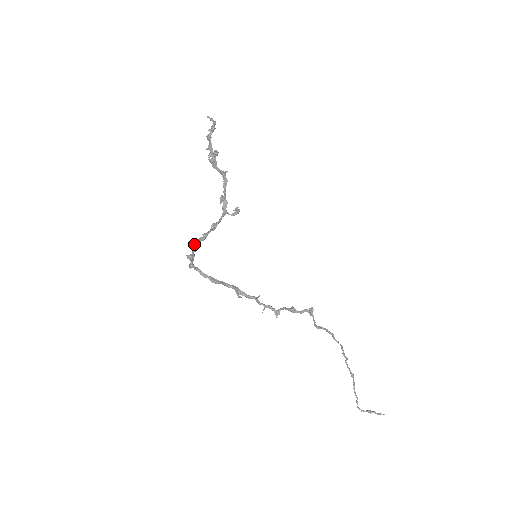
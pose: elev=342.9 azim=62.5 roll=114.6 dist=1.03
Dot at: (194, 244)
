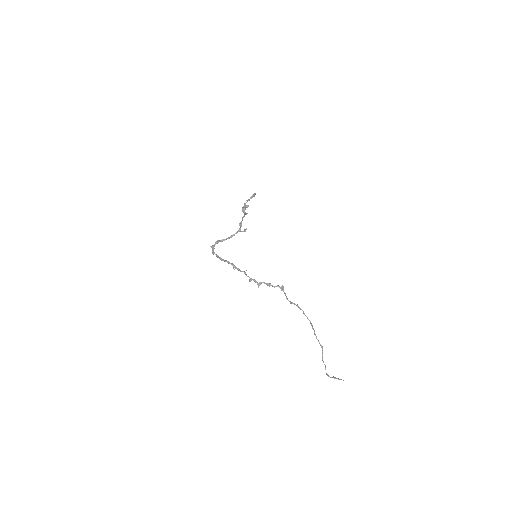
Dot at: (216, 241)
